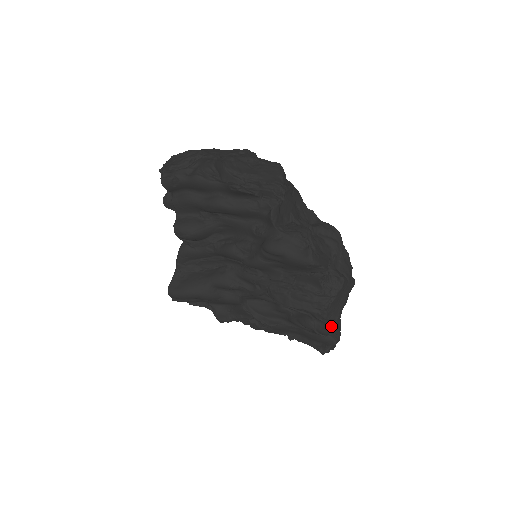
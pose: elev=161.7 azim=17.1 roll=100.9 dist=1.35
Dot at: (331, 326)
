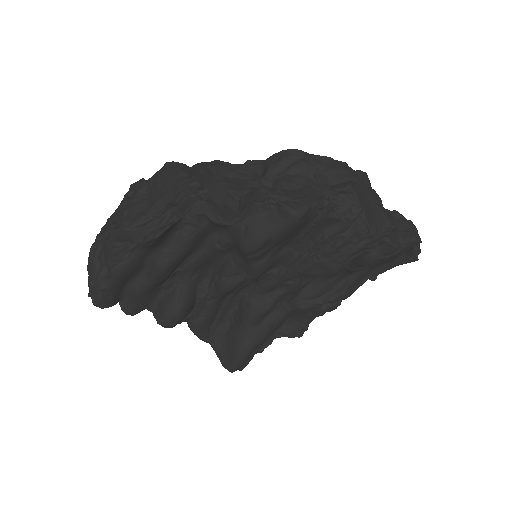
Dot at: (393, 236)
